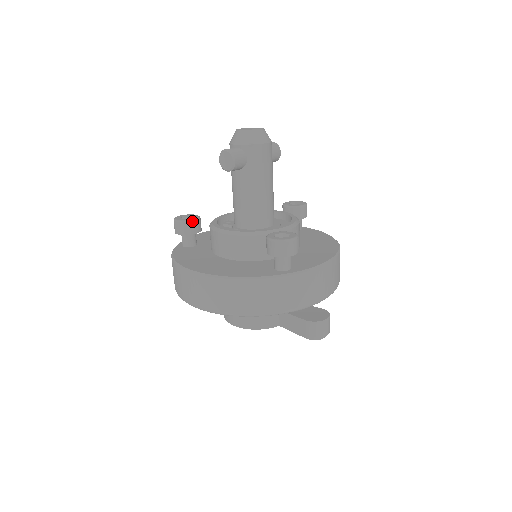
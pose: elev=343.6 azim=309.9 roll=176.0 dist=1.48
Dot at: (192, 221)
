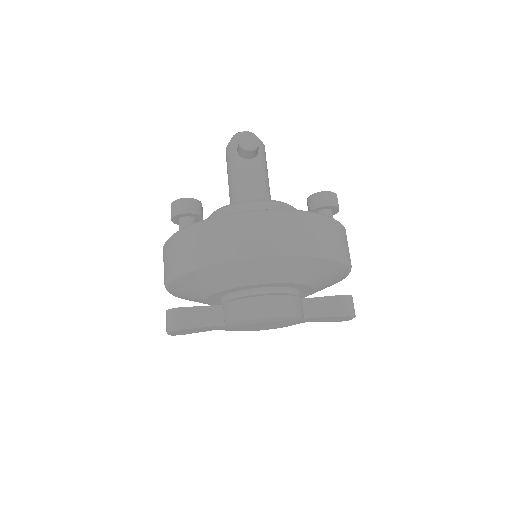
Dot at: occluded
